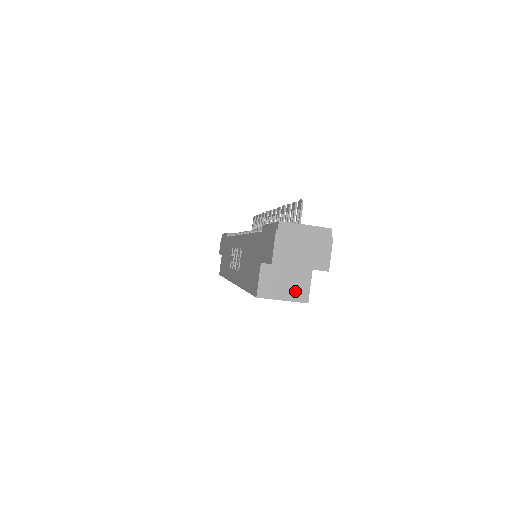
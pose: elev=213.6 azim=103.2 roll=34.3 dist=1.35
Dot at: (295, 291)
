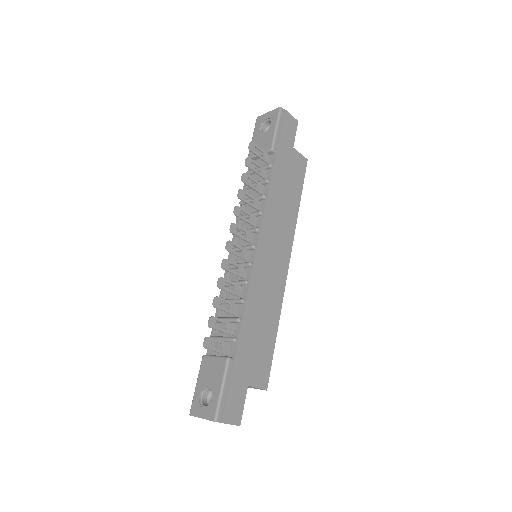
Dot at: occluded
